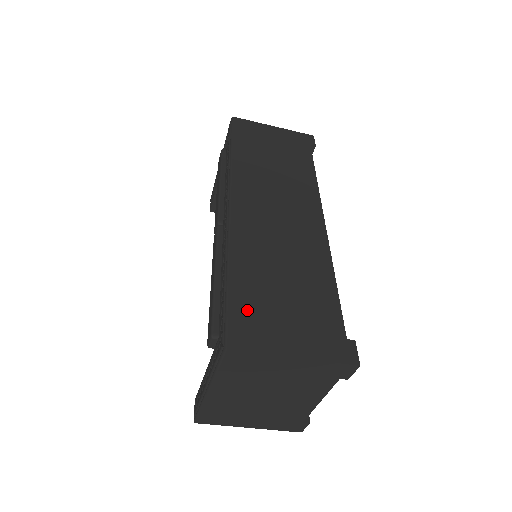
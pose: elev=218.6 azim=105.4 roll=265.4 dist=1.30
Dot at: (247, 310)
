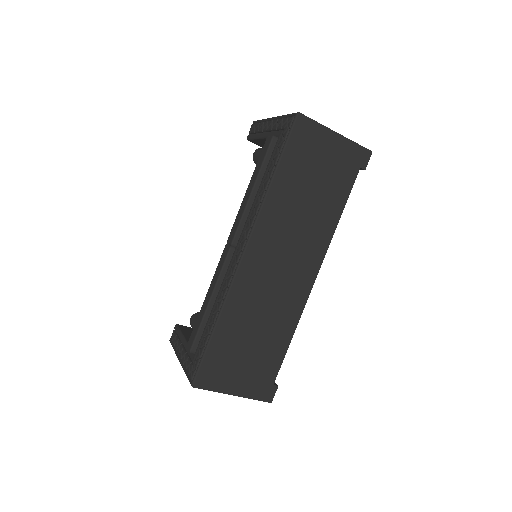
Dot at: (216, 360)
